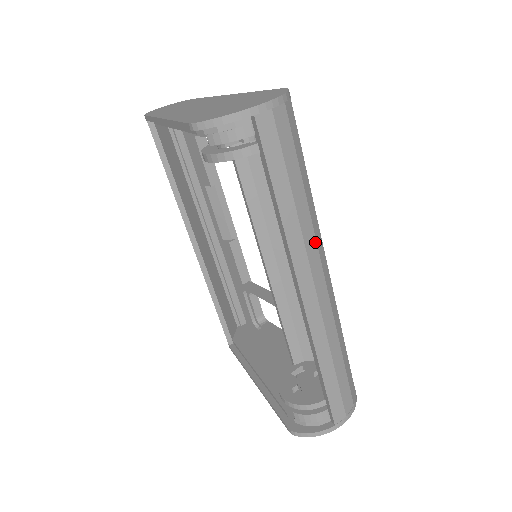
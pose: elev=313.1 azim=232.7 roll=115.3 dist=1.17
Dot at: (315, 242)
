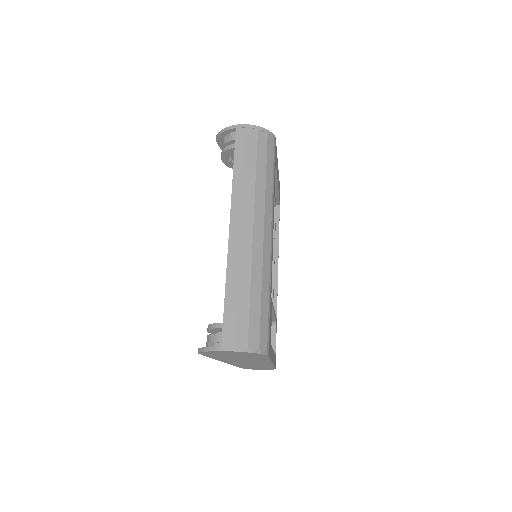
Dot at: (253, 202)
